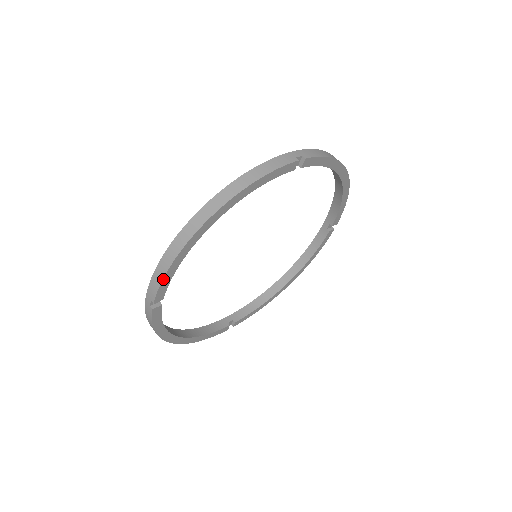
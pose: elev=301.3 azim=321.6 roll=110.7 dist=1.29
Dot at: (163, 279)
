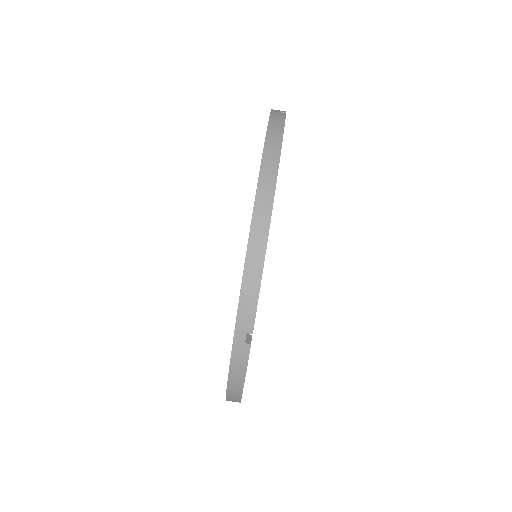
Dot at: (259, 290)
